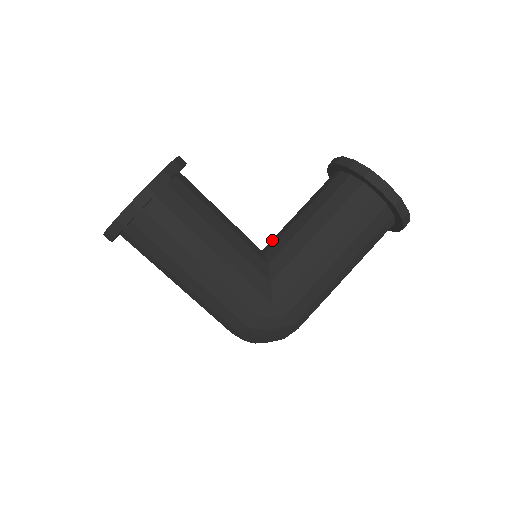
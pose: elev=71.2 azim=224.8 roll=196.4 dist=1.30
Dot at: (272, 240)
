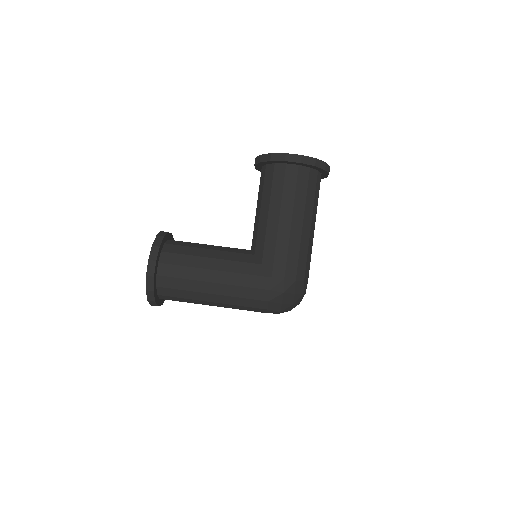
Dot at: occluded
